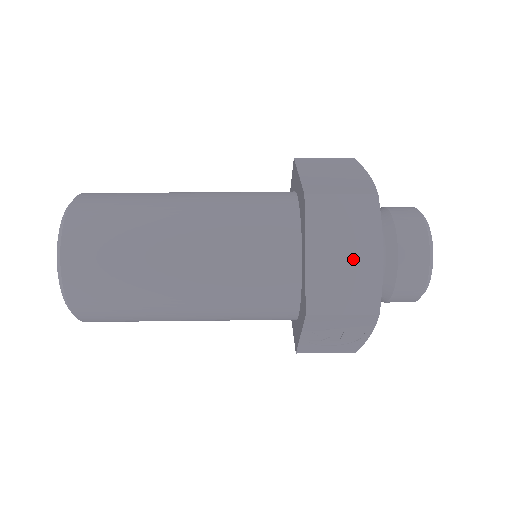
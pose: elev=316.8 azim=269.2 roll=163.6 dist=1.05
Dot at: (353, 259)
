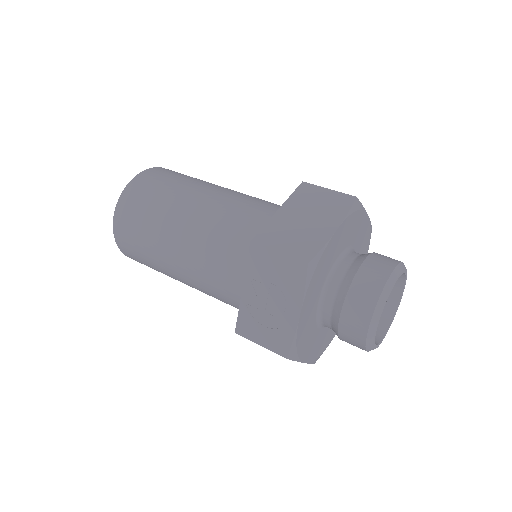
Dot at: (311, 224)
